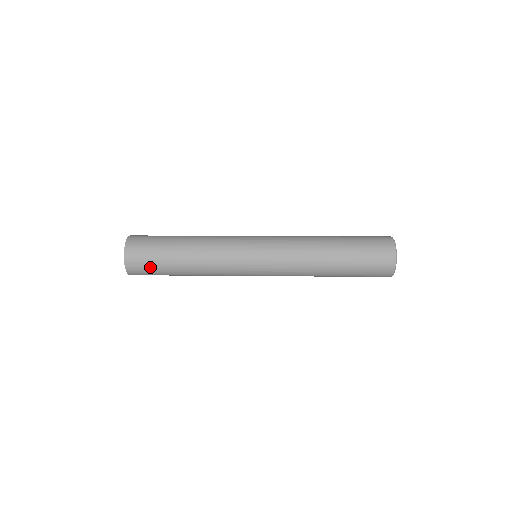
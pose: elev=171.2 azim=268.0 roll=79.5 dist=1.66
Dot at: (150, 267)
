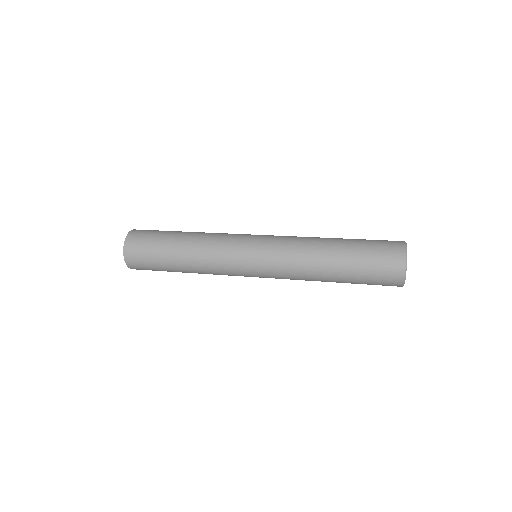
Dot at: (147, 247)
